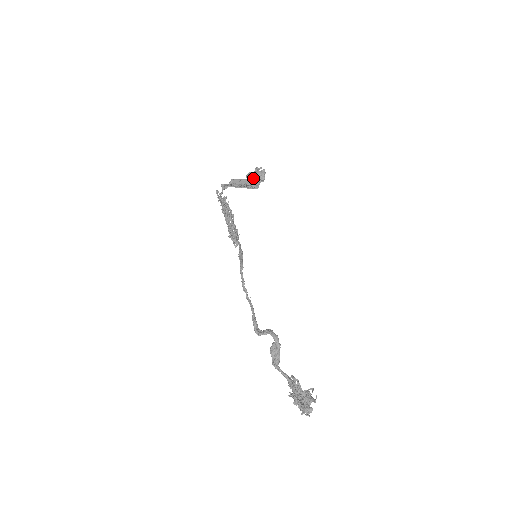
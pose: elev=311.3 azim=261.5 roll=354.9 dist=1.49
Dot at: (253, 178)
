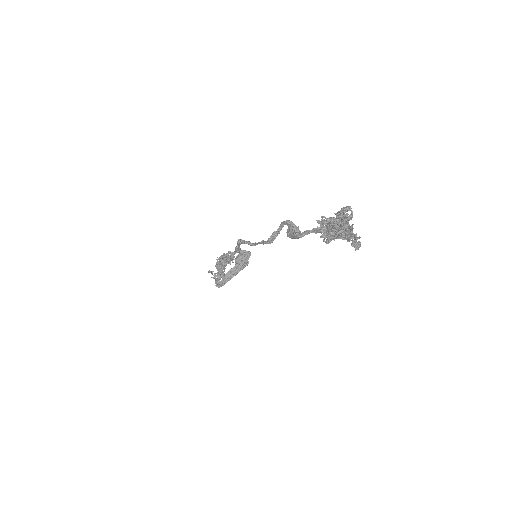
Dot at: (241, 260)
